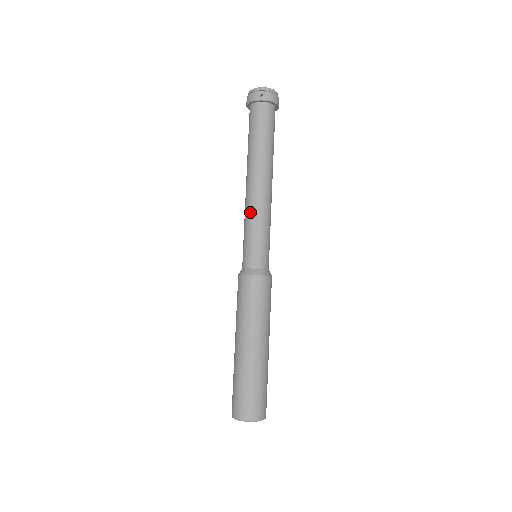
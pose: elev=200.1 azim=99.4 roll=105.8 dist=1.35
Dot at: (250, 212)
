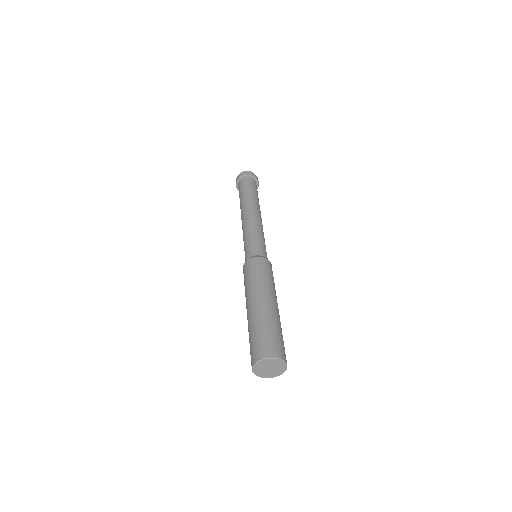
Dot at: (250, 226)
